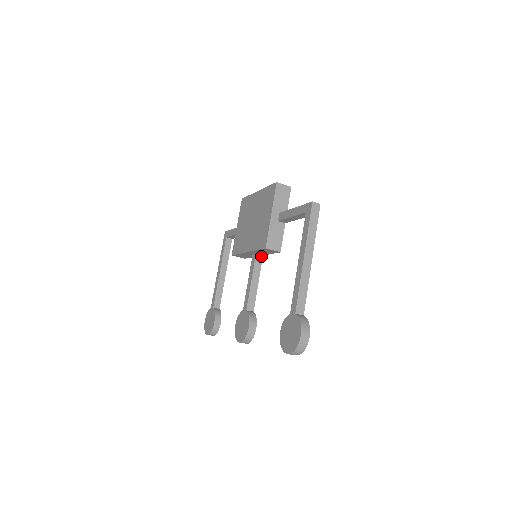
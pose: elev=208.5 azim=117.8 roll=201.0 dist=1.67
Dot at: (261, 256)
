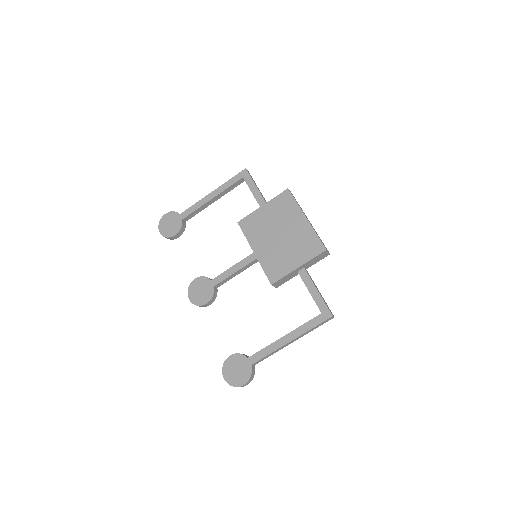
Dot at: occluded
